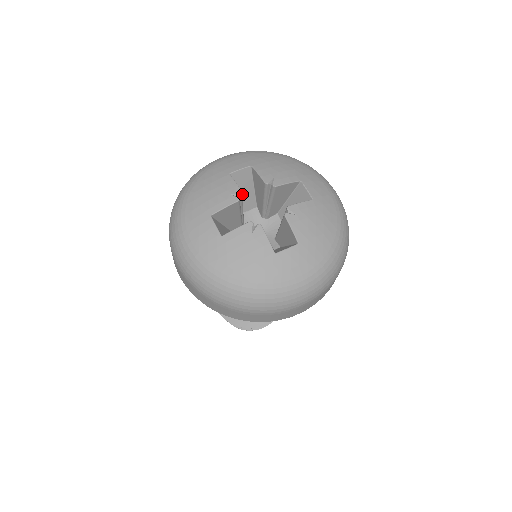
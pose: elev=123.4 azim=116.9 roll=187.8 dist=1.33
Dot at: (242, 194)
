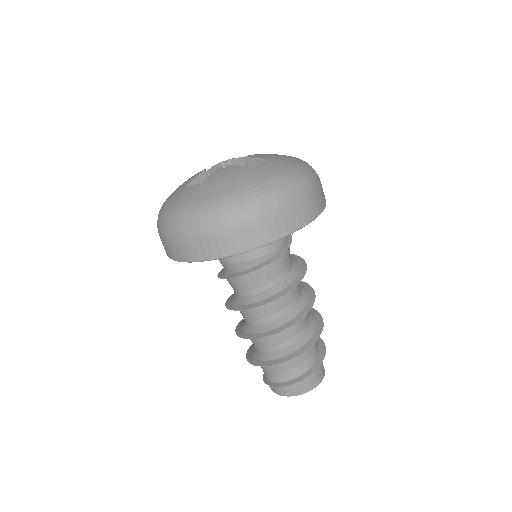
Dot at: occluded
